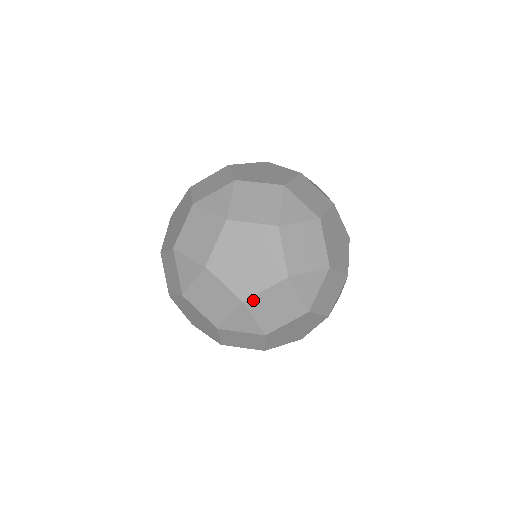
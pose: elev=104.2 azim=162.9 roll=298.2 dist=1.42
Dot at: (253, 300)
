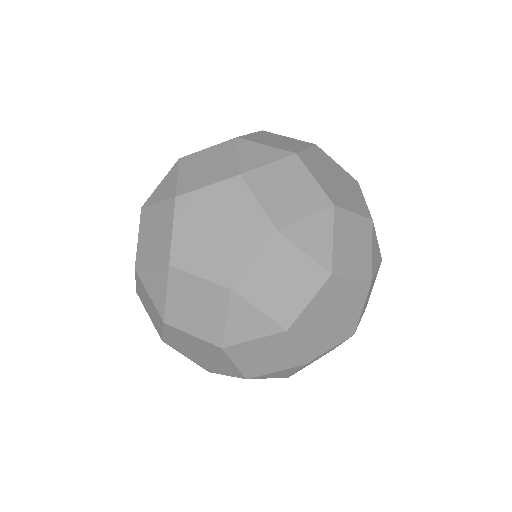
Dot at: (180, 274)
